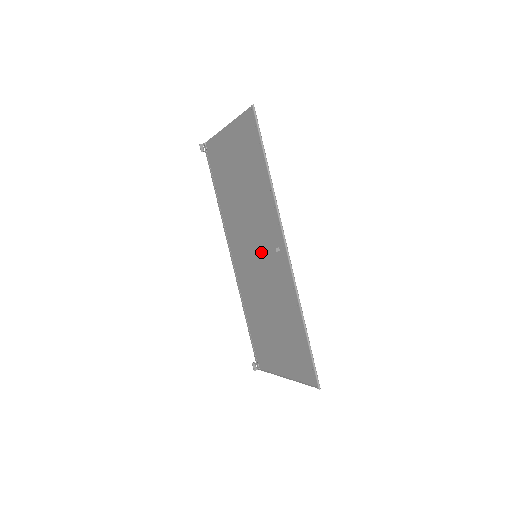
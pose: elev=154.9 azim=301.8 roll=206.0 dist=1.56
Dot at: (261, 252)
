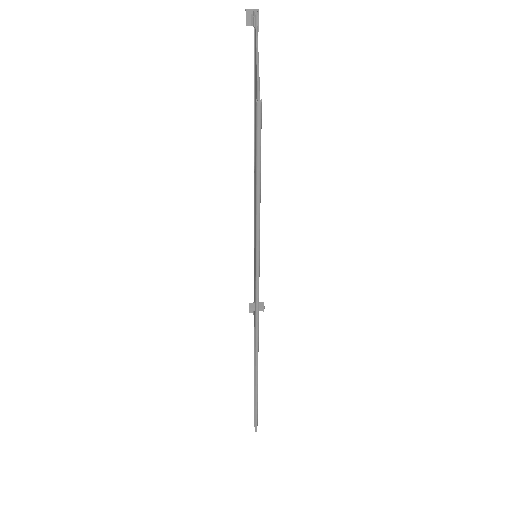
Dot at: occluded
